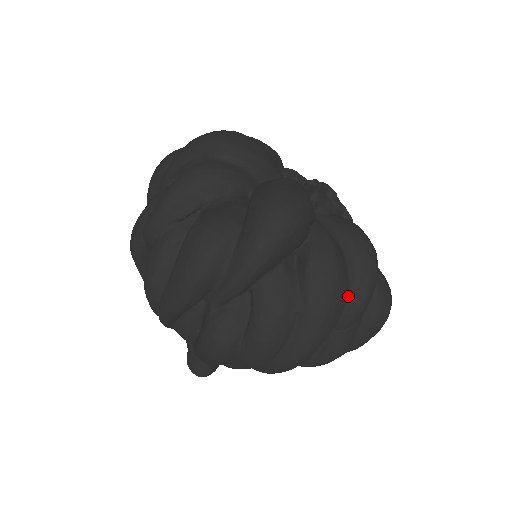
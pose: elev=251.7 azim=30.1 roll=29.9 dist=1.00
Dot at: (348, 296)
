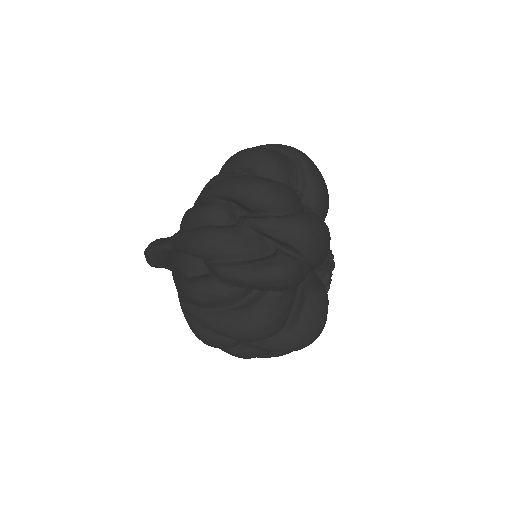
Dot at: occluded
